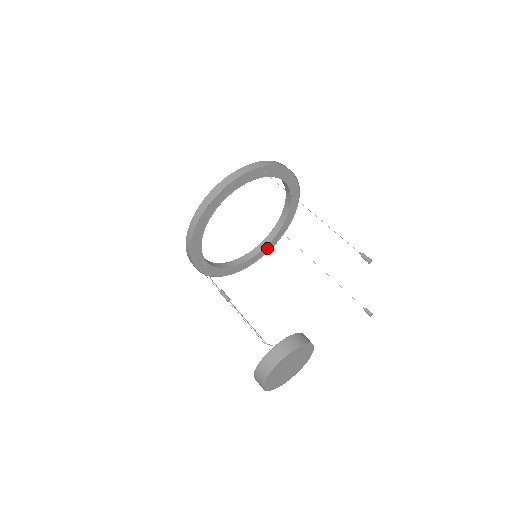
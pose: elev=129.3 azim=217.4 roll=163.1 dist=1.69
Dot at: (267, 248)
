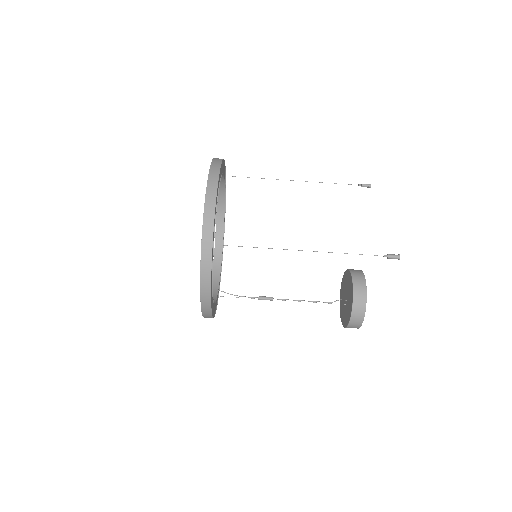
Dot at: occluded
